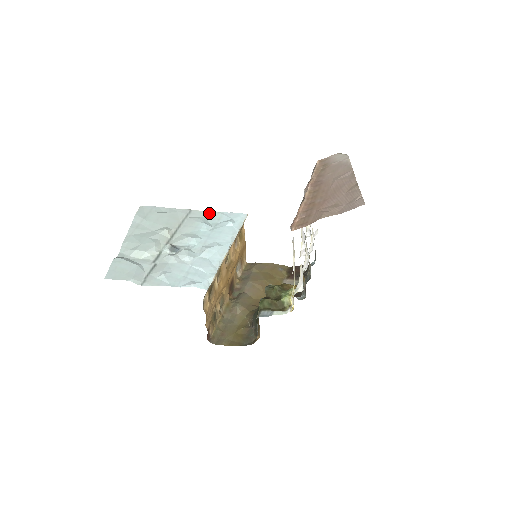
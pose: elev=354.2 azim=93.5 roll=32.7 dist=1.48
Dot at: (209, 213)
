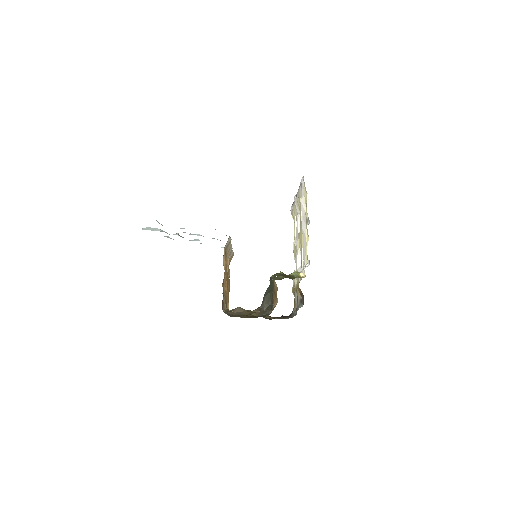
Dot at: occluded
